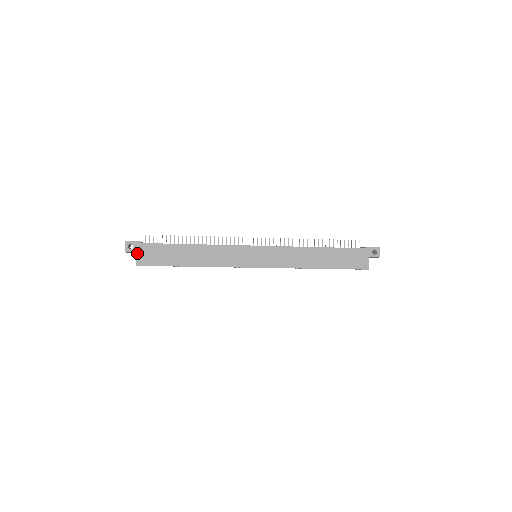
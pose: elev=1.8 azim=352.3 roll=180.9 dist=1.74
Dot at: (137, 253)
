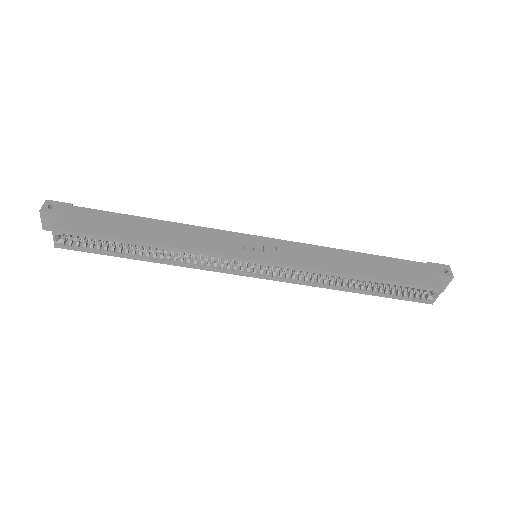
Dot at: (60, 215)
